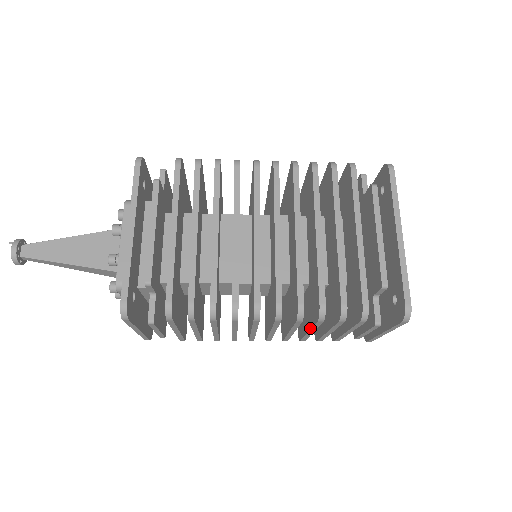
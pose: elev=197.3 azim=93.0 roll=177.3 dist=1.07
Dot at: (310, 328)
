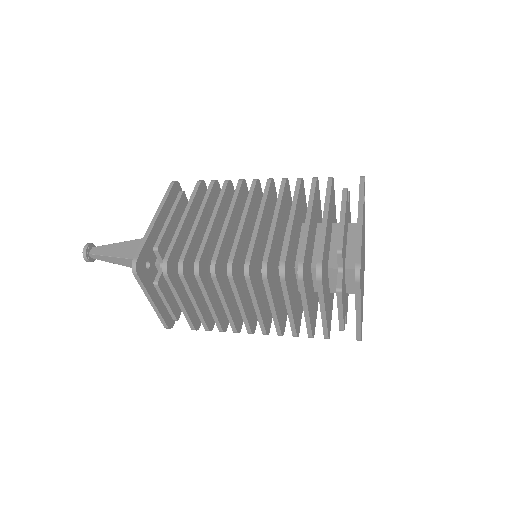
Dot at: occluded
